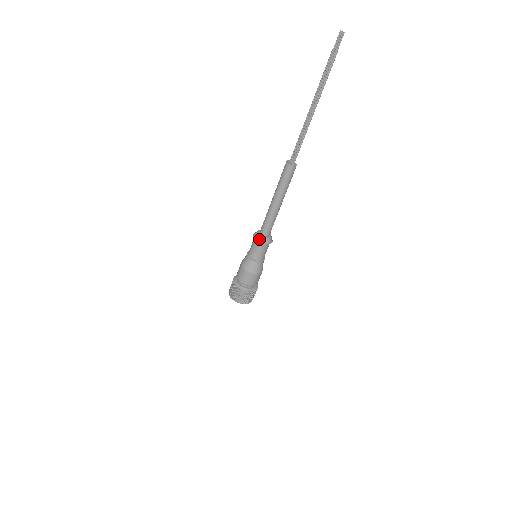
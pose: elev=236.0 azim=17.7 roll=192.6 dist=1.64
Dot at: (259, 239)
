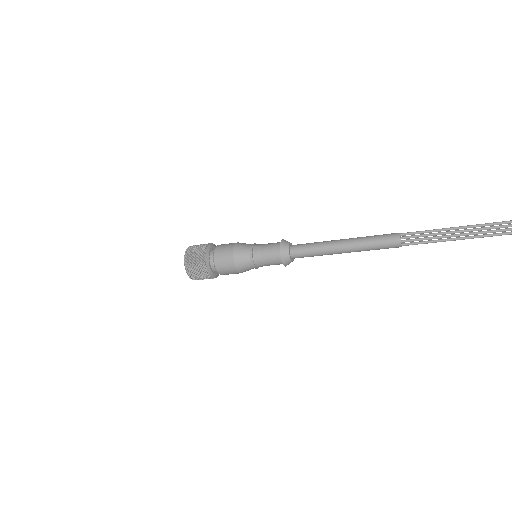
Dot at: (286, 262)
